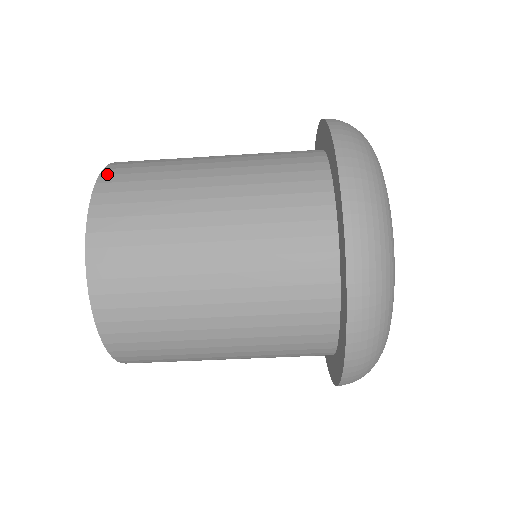
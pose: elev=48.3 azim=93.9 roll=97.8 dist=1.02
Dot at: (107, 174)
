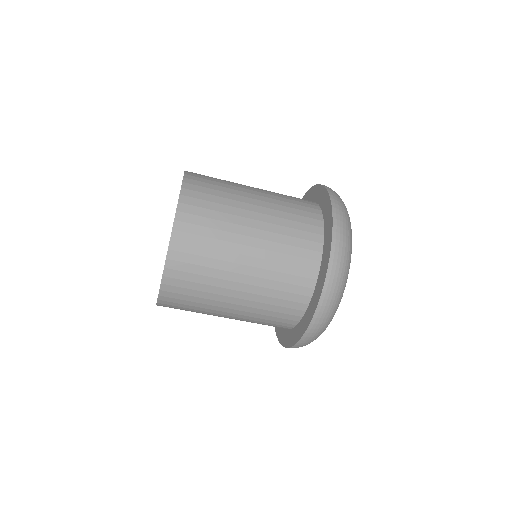
Dot at: (180, 220)
